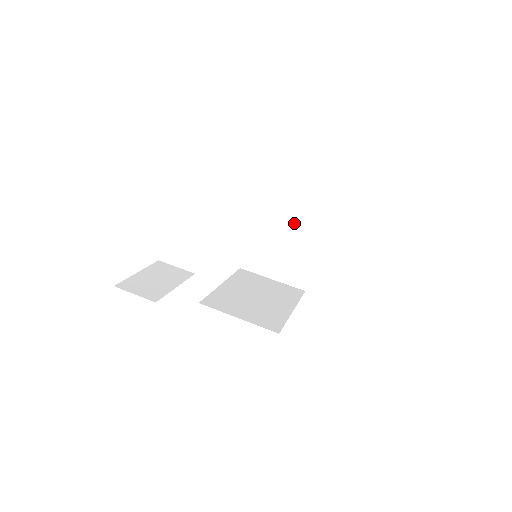
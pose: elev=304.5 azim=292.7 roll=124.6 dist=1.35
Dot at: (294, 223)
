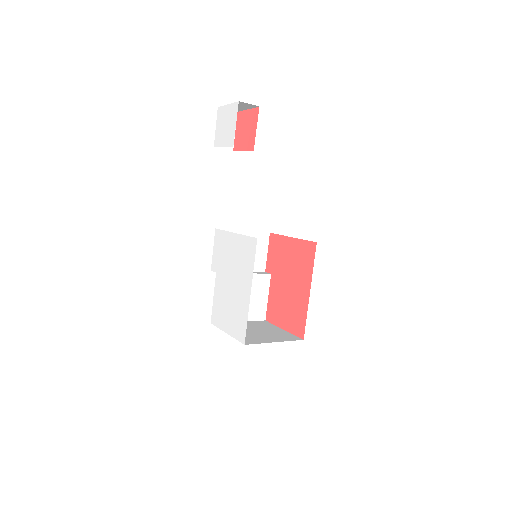
Dot at: (253, 272)
